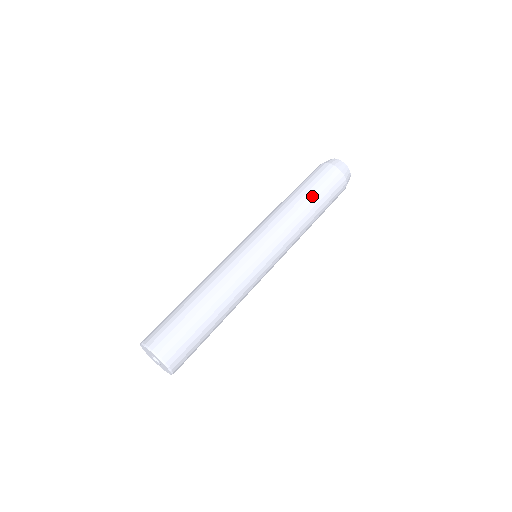
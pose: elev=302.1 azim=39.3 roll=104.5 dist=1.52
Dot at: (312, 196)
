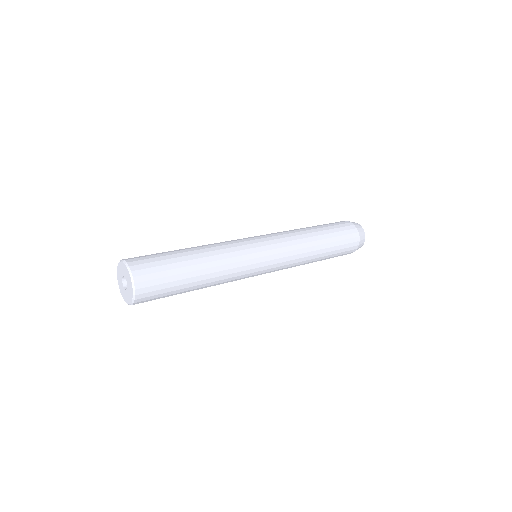
Dot at: (315, 226)
